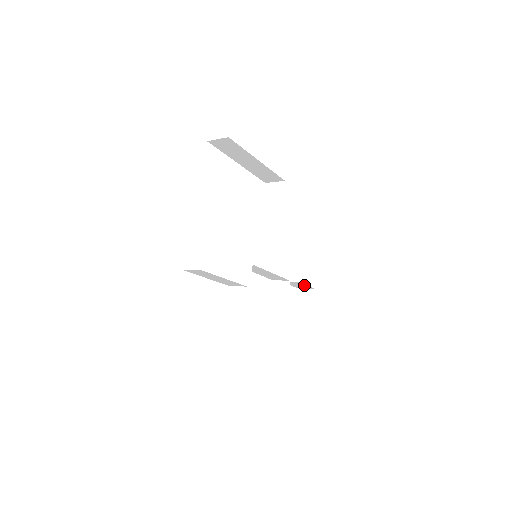
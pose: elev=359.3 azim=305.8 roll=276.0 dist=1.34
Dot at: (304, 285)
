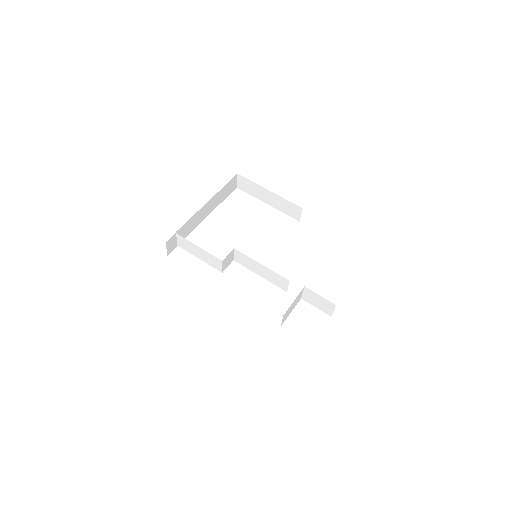
Dot at: (319, 297)
